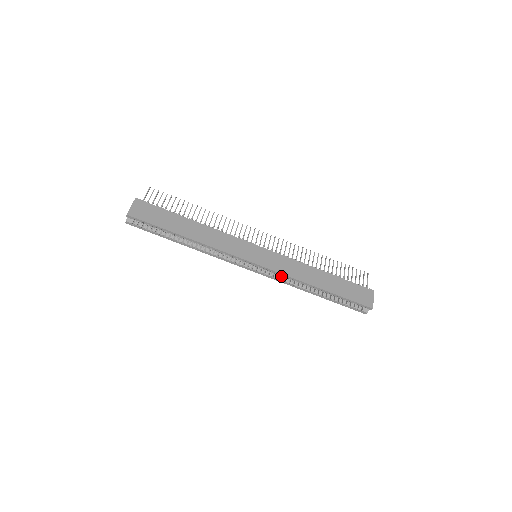
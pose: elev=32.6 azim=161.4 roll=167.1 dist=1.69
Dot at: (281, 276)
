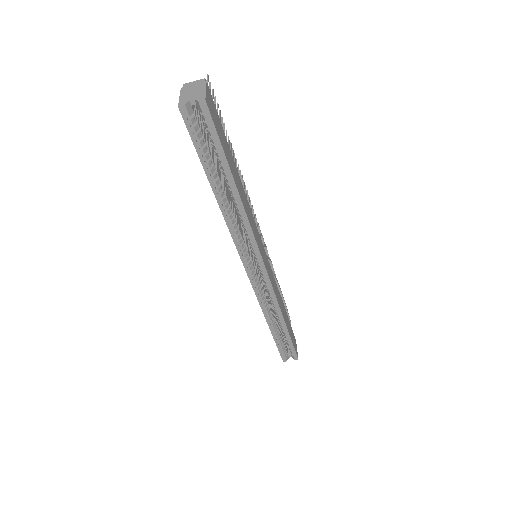
Dot at: (264, 293)
